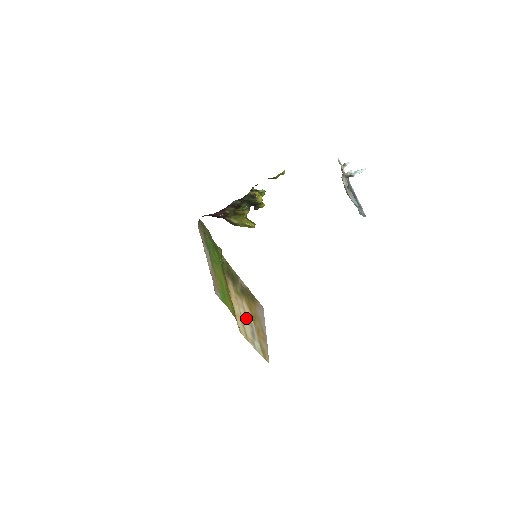
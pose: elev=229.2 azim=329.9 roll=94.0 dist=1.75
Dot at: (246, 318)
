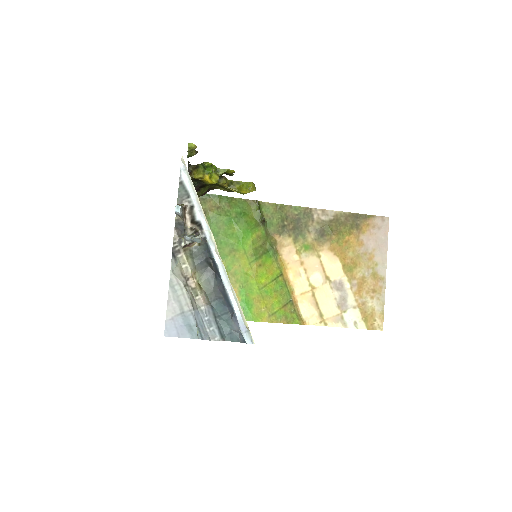
Dot at: (326, 283)
